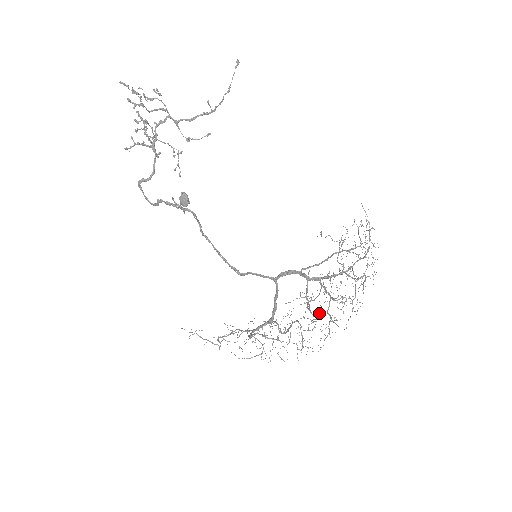
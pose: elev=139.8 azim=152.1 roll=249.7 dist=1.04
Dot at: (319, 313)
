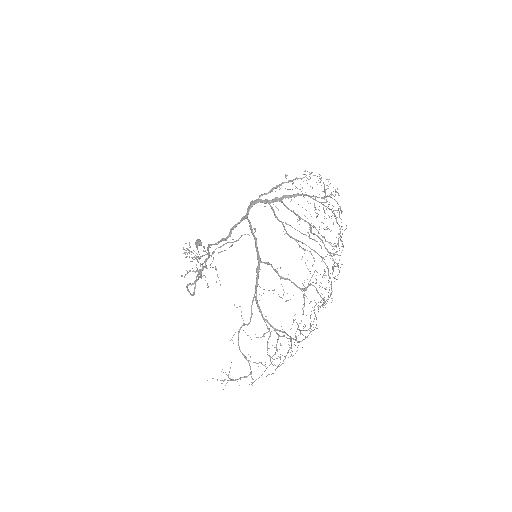
Dot at: (316, 252)
